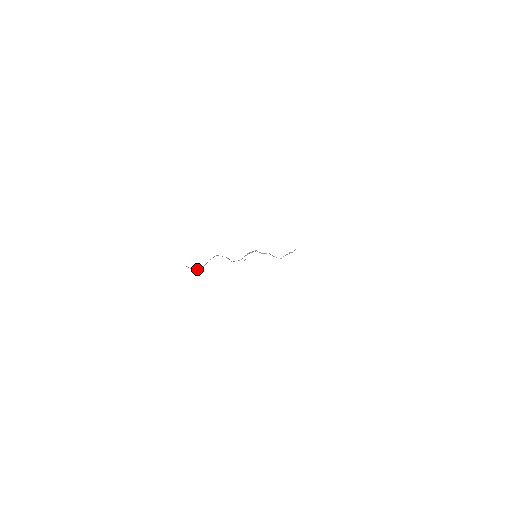
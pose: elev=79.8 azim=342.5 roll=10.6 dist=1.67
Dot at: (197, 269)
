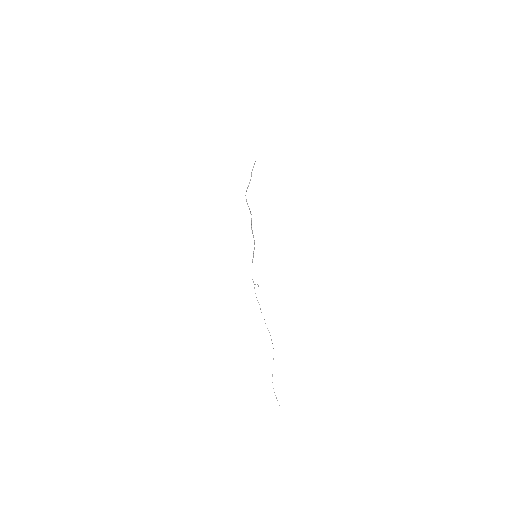
Dot at: occluded
